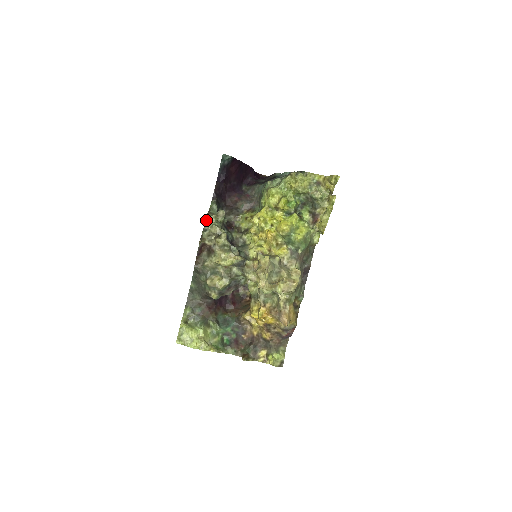
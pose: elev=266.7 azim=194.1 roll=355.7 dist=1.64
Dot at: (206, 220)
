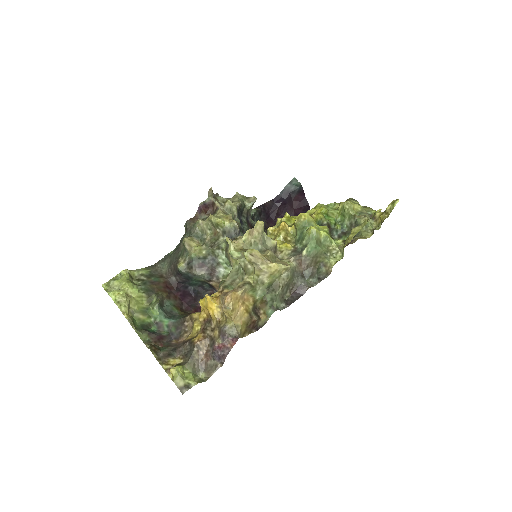
Dot at: (233, 196)
